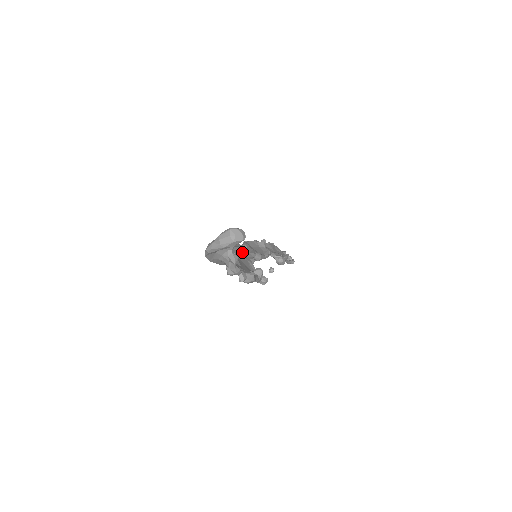
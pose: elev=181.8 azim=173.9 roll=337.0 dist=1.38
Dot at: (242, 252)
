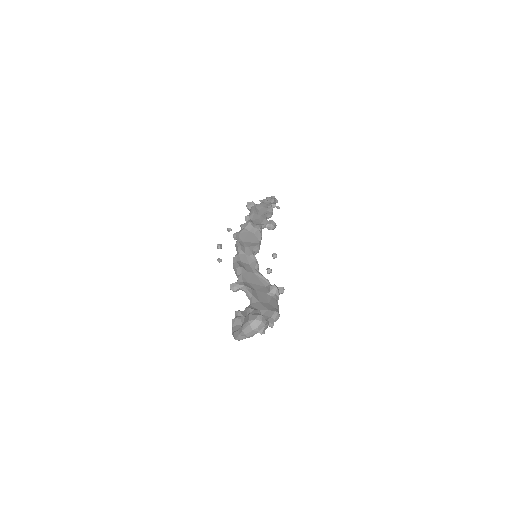
Dot at: (244, 265)
